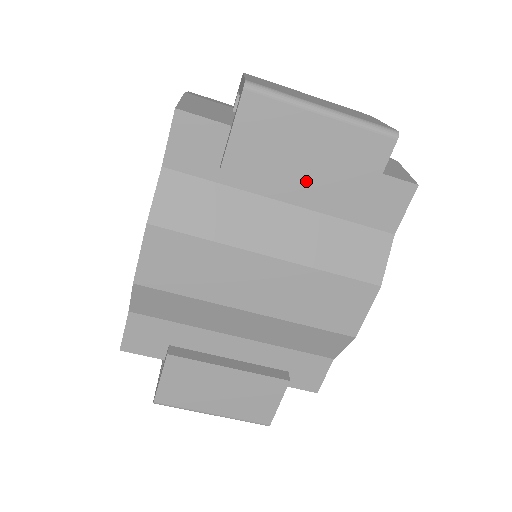
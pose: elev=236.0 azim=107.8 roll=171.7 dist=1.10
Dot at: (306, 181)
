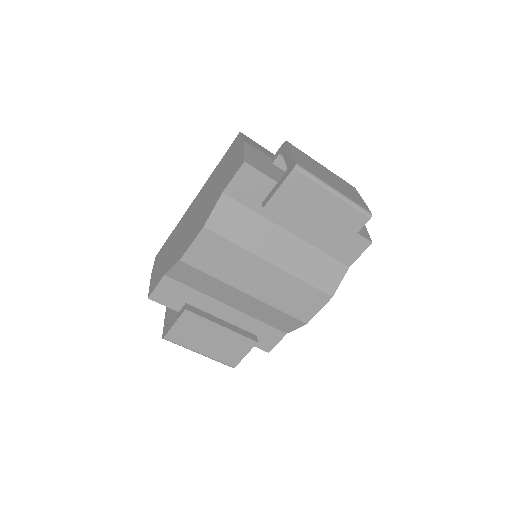
Dot at: (311, 228)
